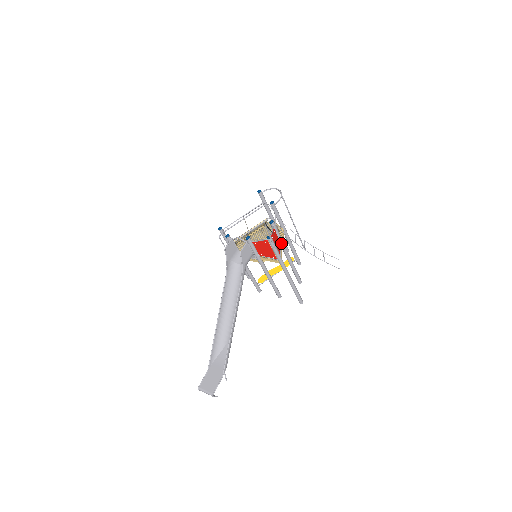
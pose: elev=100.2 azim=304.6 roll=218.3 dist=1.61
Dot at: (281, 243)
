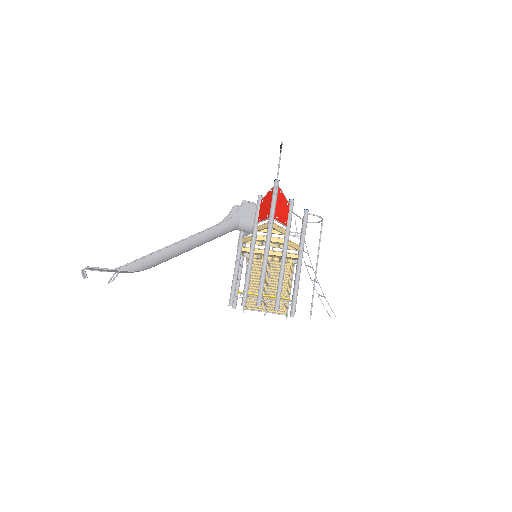
Dot at: (286, 231)
